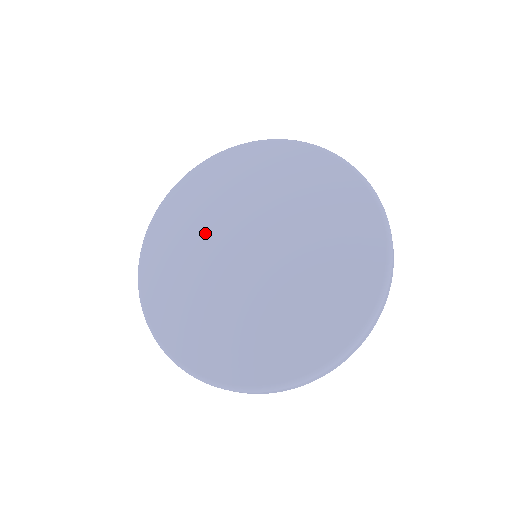
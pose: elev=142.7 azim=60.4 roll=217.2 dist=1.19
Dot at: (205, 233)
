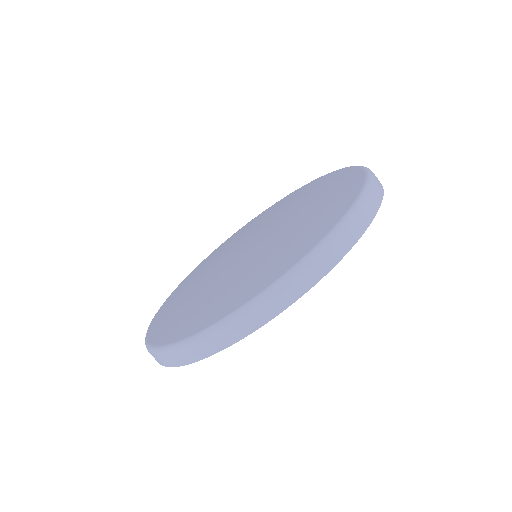
Dot at: (216, 260)
